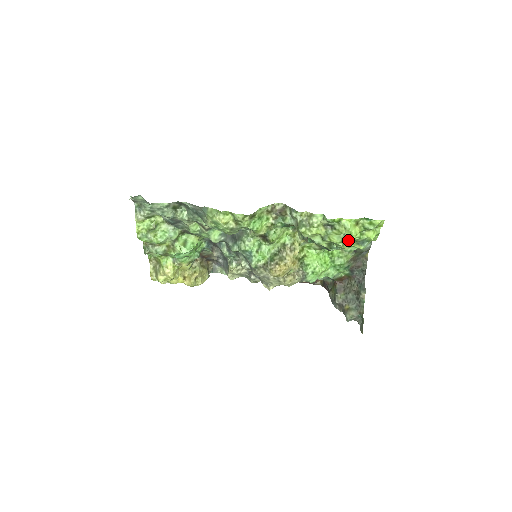
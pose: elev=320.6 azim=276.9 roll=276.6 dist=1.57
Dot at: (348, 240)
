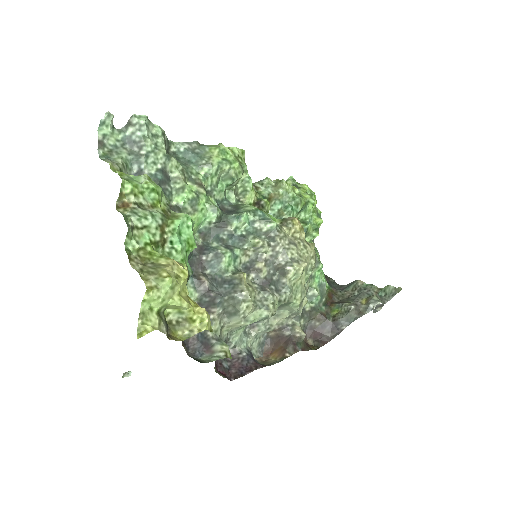
Dot at: (313, 198)
